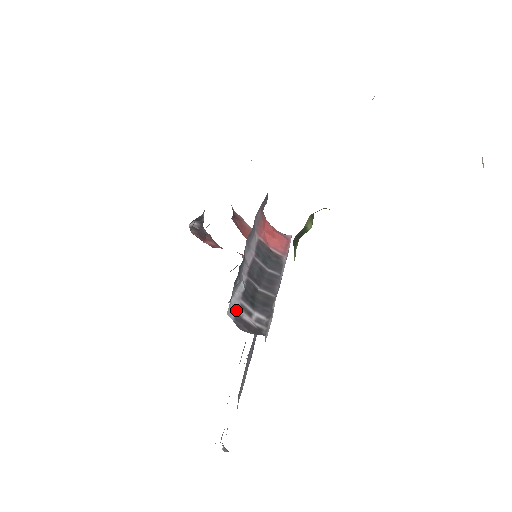
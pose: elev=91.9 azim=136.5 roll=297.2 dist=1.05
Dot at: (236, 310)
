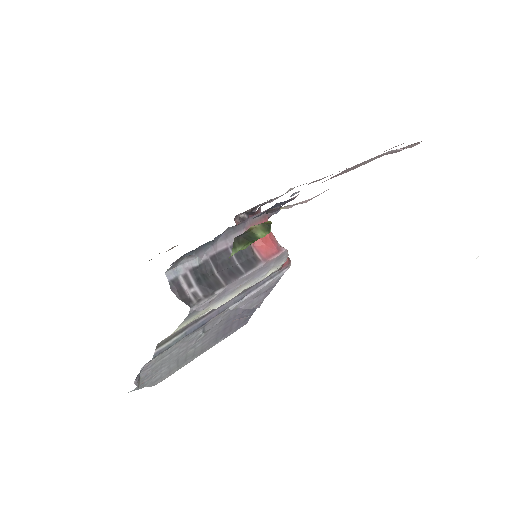
Dot at: (177, 275)
